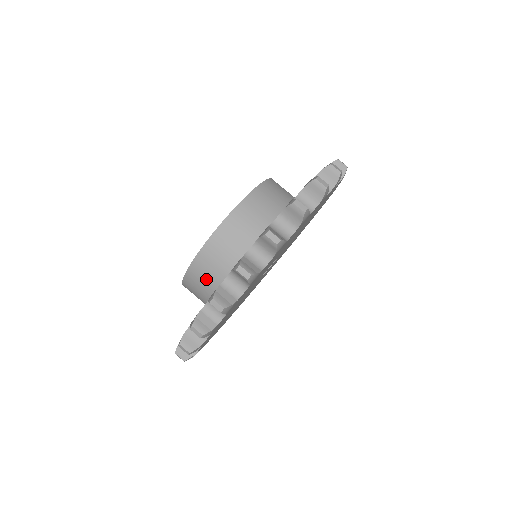
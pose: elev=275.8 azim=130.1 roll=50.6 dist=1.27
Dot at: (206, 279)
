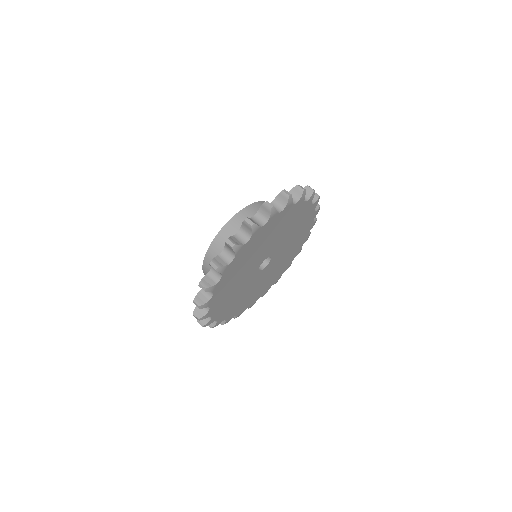
Dot at: occluded
